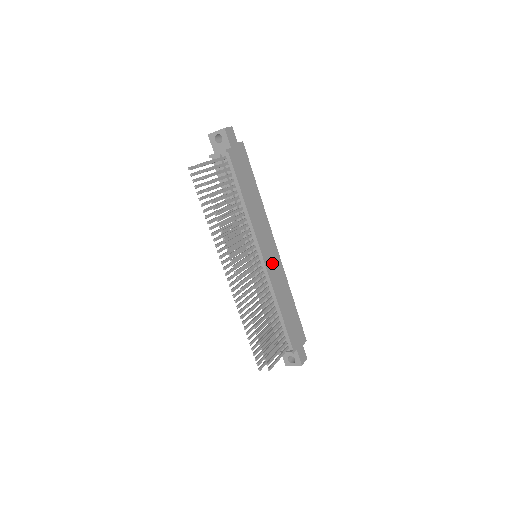
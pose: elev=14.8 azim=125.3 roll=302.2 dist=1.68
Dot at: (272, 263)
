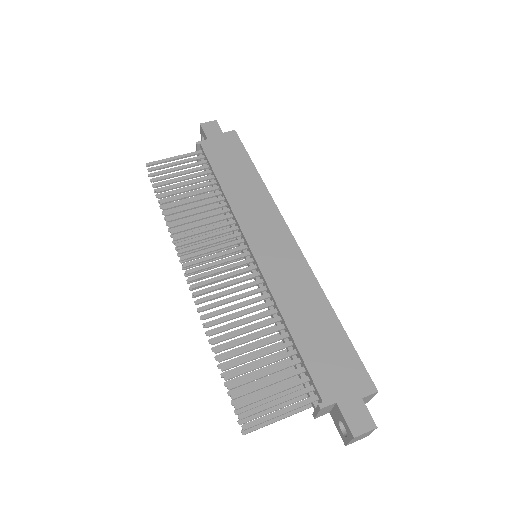
Dot at: (276, 259)
